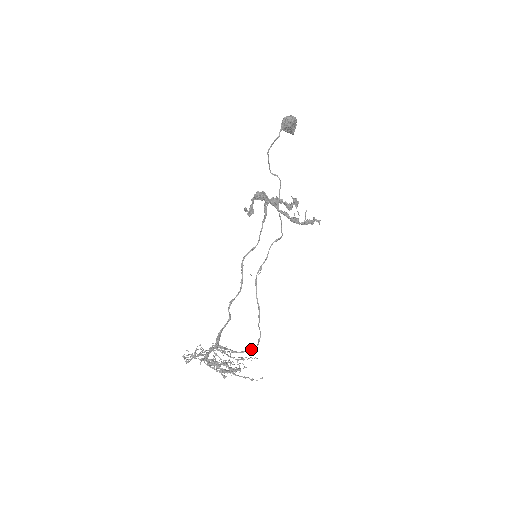
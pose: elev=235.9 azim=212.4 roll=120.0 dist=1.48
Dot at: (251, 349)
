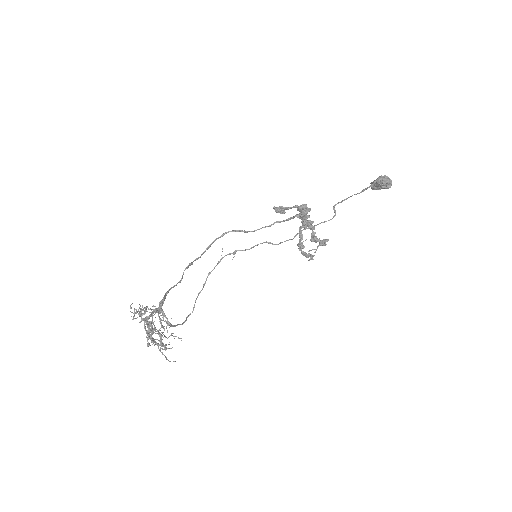
Dot at: occluded
